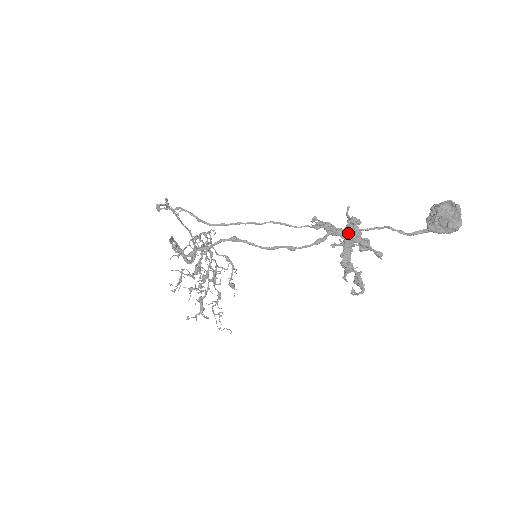
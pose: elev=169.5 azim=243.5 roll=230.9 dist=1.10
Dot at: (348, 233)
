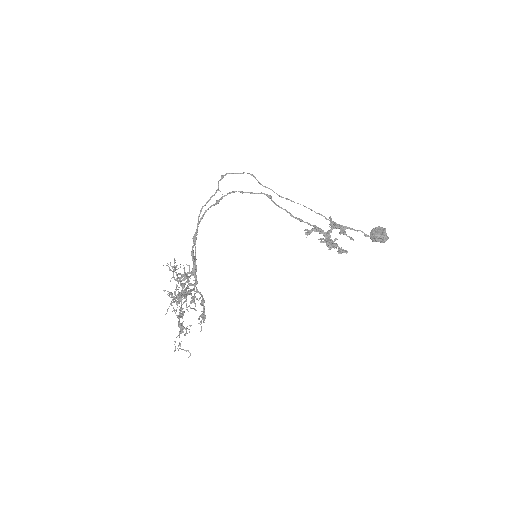
Dot at: (329, 234)
